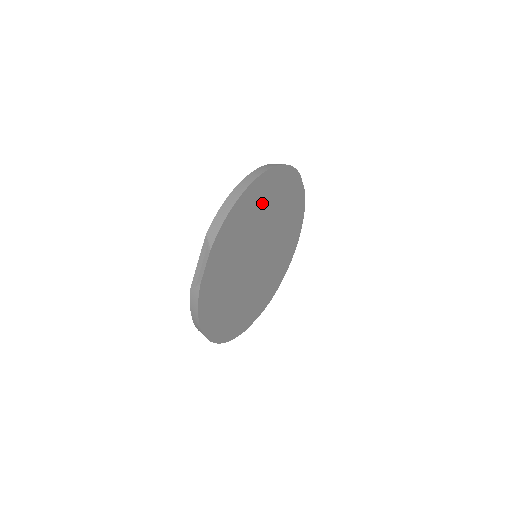
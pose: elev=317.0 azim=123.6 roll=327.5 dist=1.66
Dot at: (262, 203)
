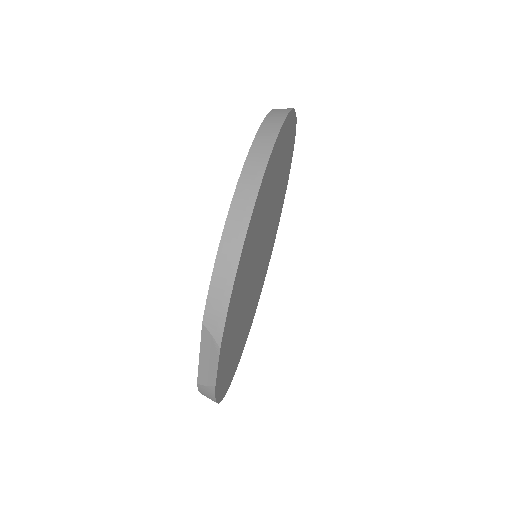
Dot at: (262, 207)
